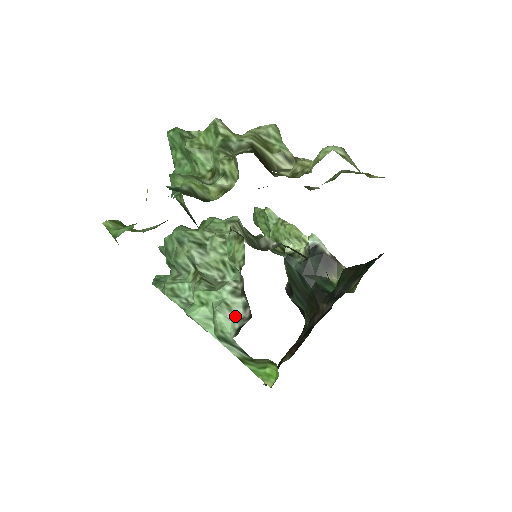
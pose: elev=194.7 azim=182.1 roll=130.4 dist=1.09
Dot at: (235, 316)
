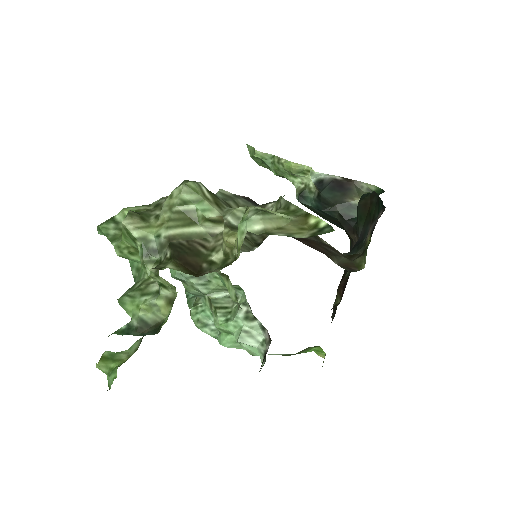
Dot at: (258, 340)
